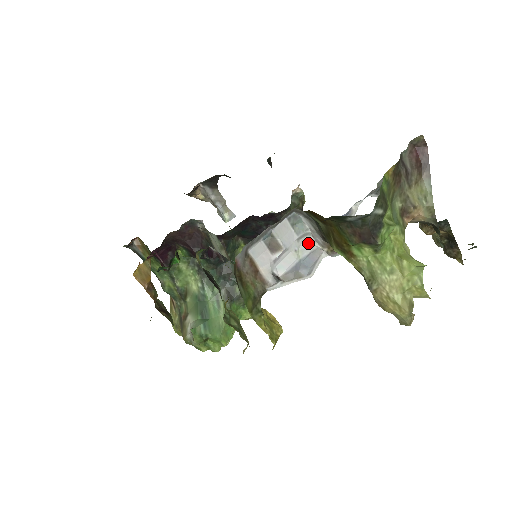
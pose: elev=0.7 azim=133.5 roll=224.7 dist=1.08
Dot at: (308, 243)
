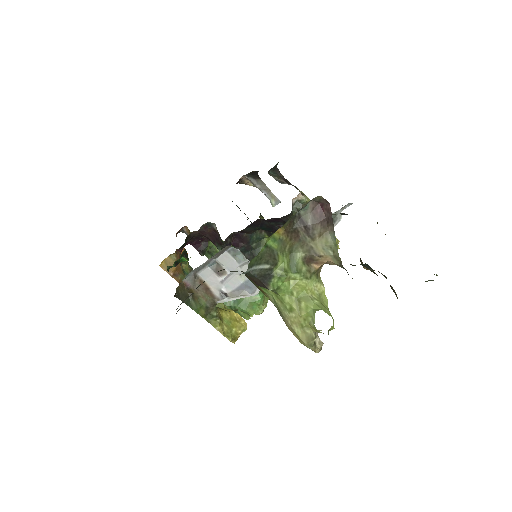
Dot at: occluded
